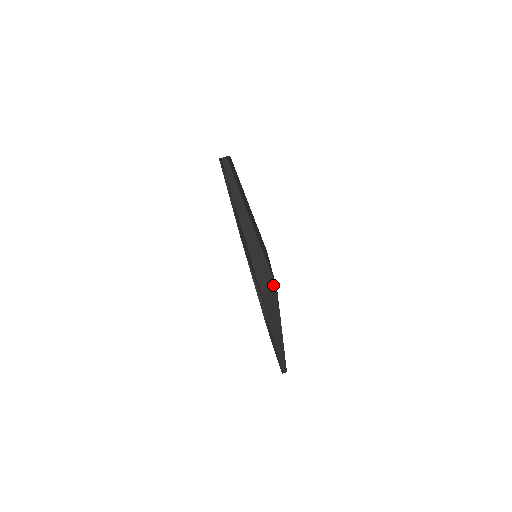
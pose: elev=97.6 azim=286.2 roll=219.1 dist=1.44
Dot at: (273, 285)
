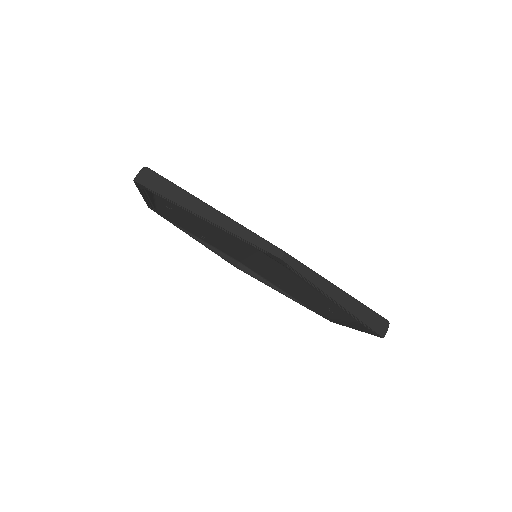
Dot at: occluded
